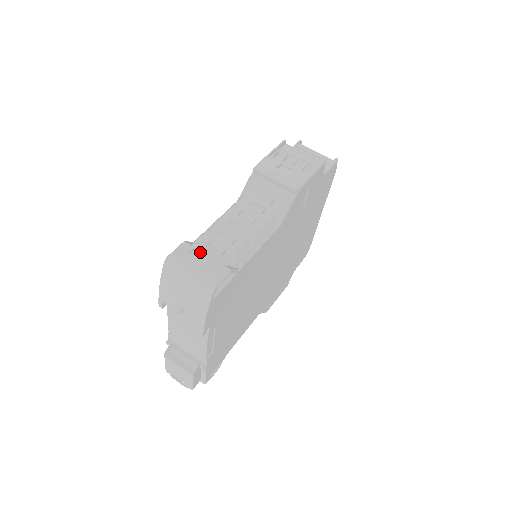
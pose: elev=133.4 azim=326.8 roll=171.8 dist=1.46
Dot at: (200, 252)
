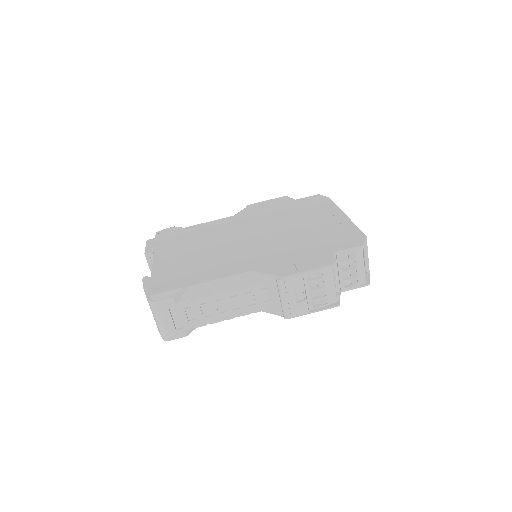
Dot at: (178, 311)
